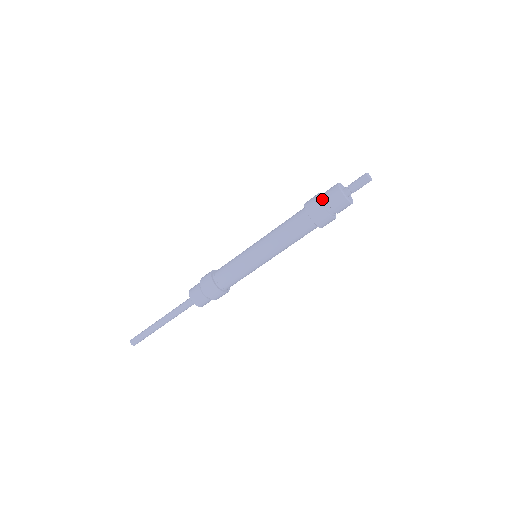
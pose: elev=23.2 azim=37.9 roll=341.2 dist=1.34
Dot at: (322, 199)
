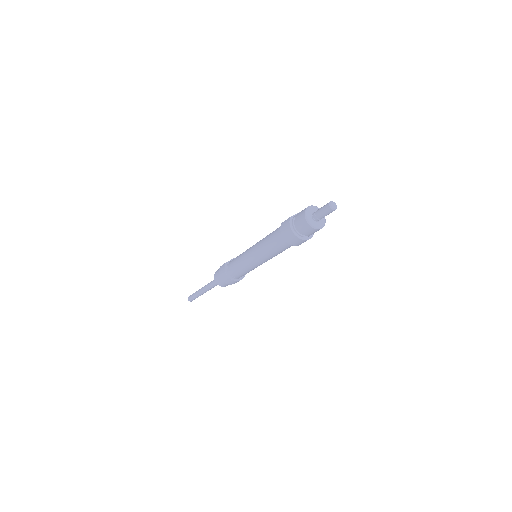
Dot at: (295, 228)
